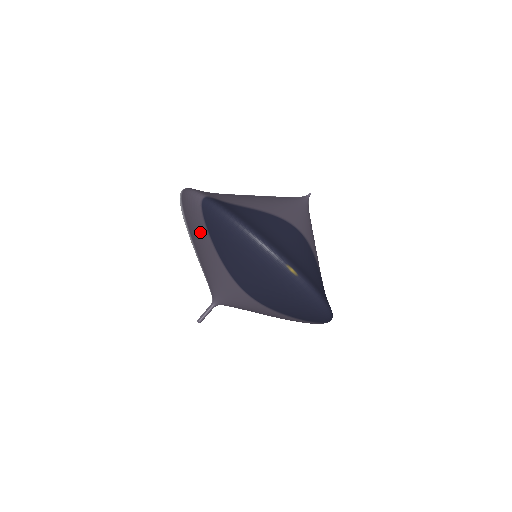
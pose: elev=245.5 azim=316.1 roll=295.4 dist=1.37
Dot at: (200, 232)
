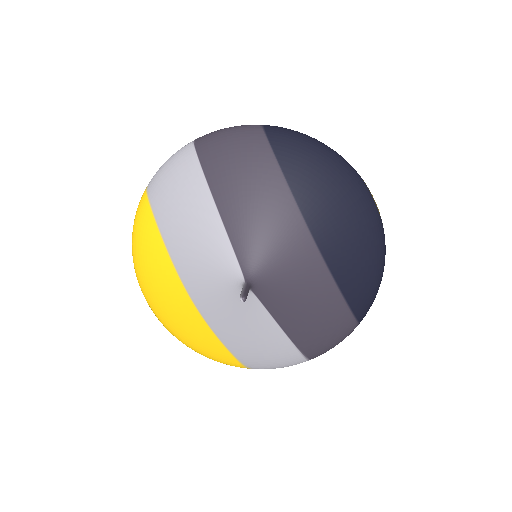
Dot at: (254, 162)
